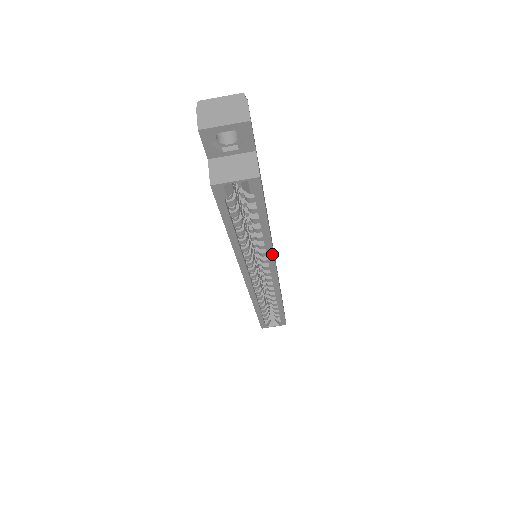
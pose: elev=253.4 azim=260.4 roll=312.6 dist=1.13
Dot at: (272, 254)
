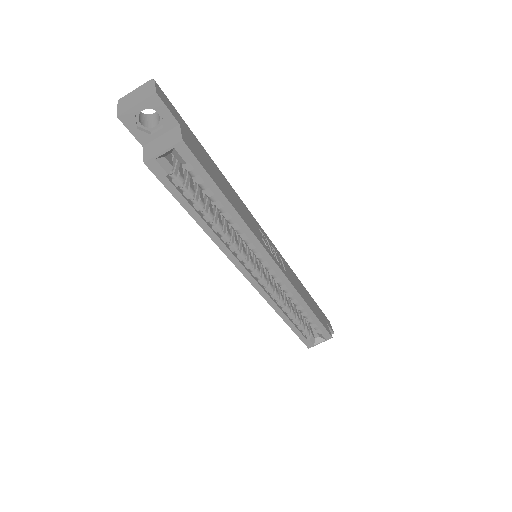
Dot at: (254, 237)
